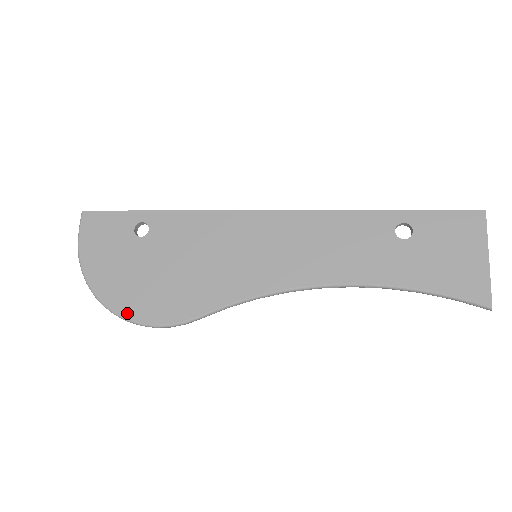
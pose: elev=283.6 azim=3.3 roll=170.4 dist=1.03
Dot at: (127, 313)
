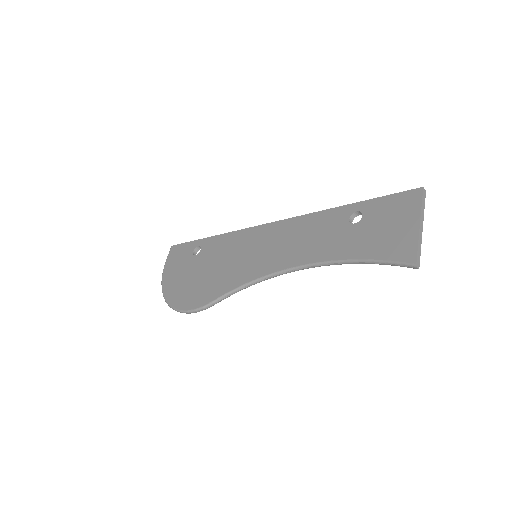
Dot at: (176, 305)
